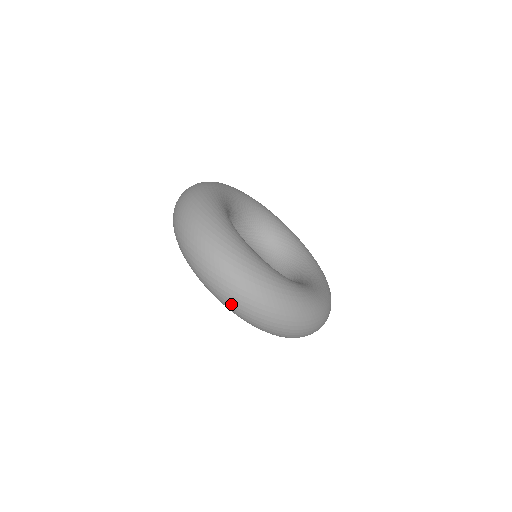
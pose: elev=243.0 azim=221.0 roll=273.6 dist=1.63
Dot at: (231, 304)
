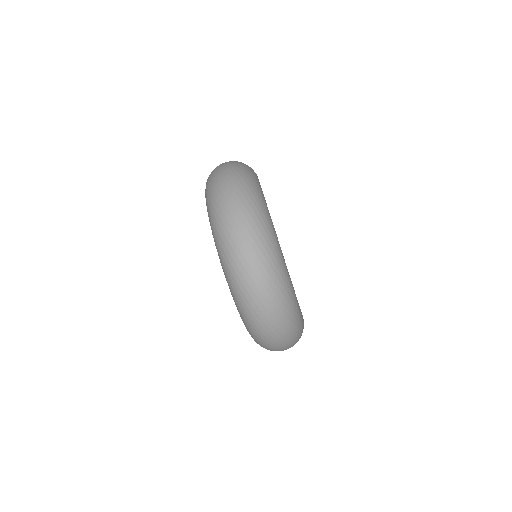
Dot at: (254, 317)
